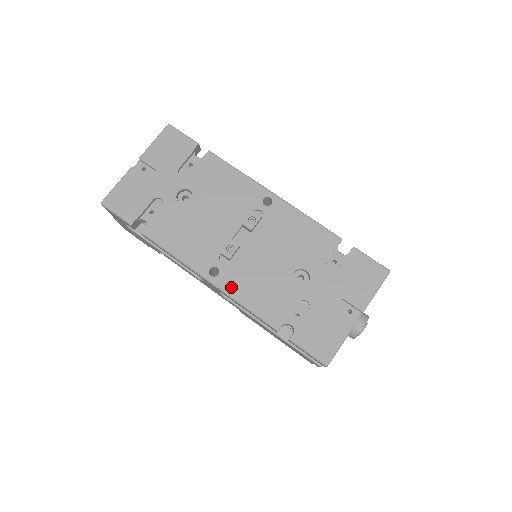
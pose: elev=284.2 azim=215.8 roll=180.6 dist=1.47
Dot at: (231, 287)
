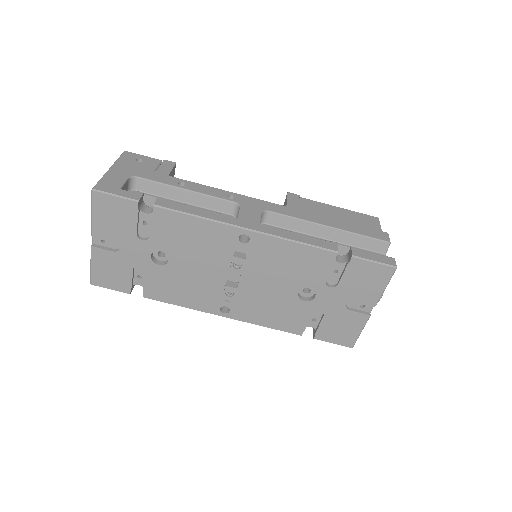
Dot at: (246, 317)
